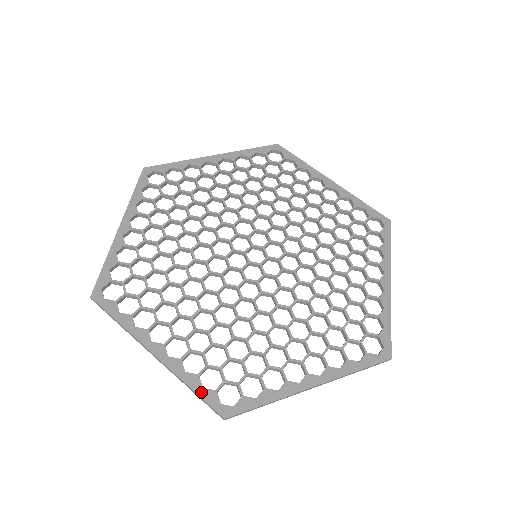
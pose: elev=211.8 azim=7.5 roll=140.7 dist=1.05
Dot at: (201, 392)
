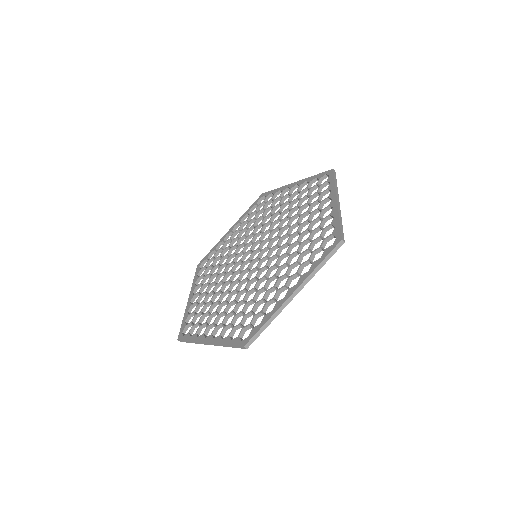
Dot at: (183, 323)
